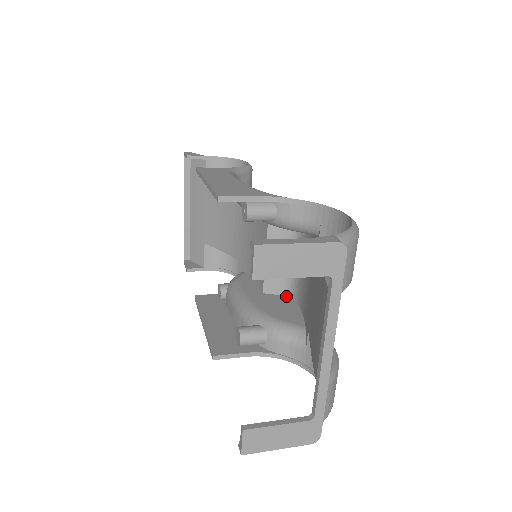
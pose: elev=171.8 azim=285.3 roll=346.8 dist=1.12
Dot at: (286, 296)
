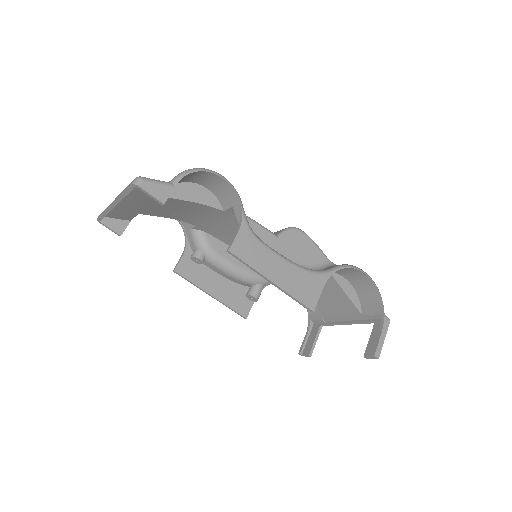
Dot at: occluded
